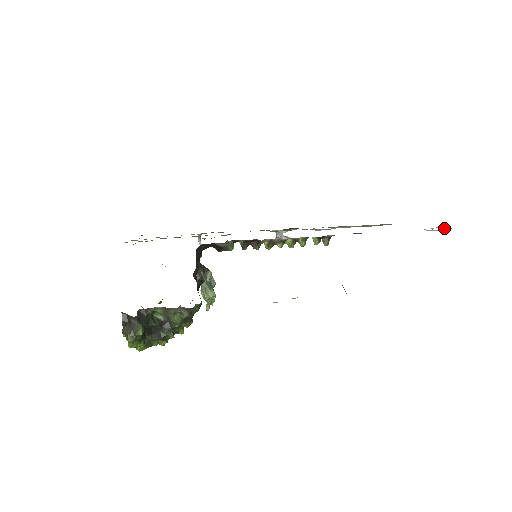
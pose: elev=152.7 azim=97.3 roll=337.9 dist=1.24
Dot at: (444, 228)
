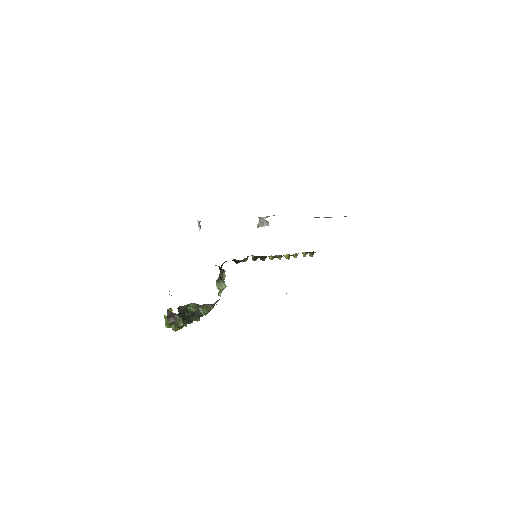
Dot at: occluded
